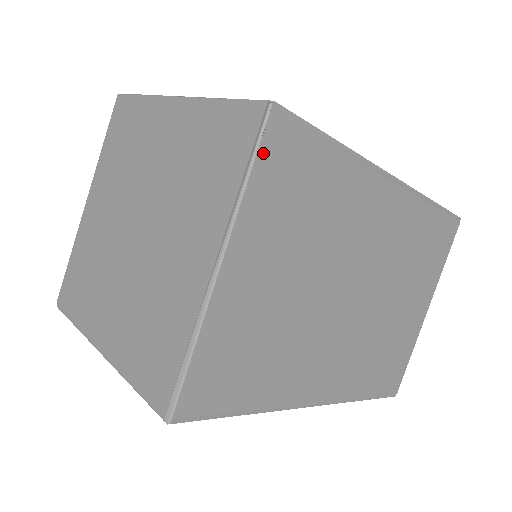
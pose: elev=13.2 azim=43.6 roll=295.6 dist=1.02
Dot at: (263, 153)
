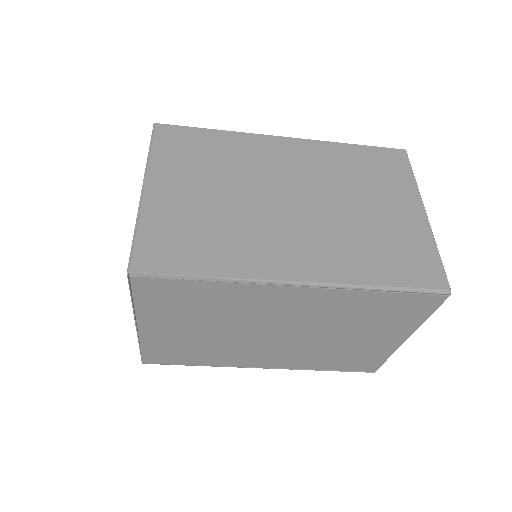
Dot at: (136, 292)
